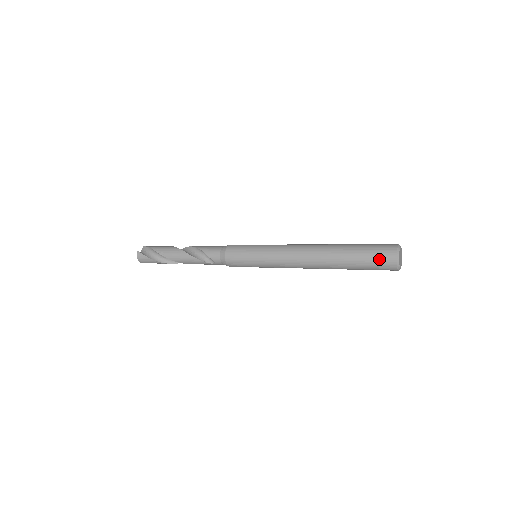
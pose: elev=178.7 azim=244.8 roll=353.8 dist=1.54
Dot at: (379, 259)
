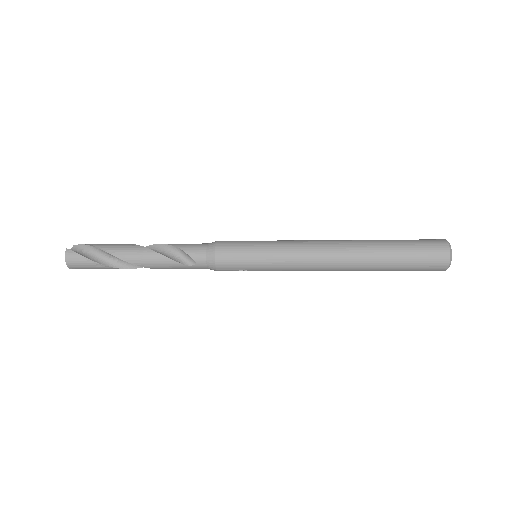
Dot at: (429, 253)
